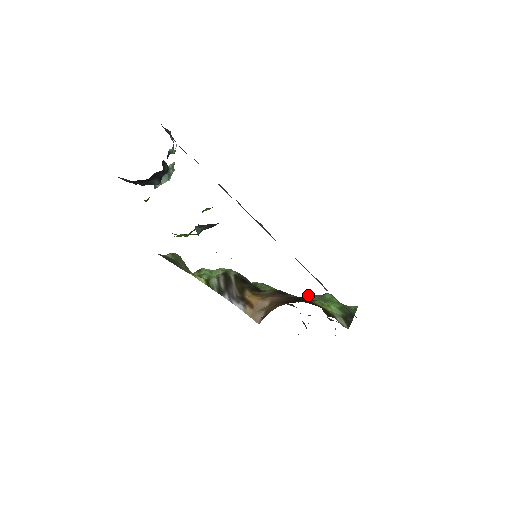
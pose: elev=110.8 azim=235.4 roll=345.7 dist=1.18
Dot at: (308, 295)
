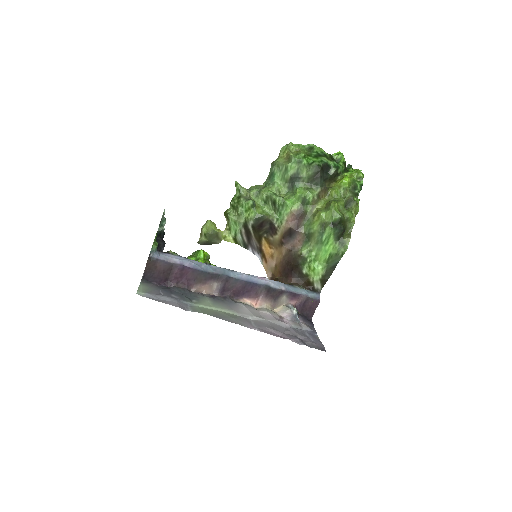
Dot at: (311, 231)
